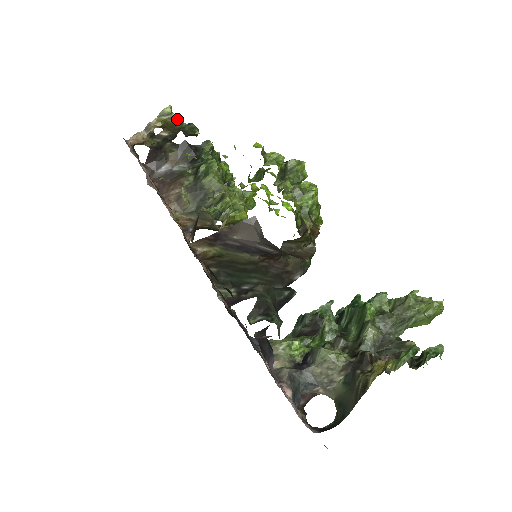
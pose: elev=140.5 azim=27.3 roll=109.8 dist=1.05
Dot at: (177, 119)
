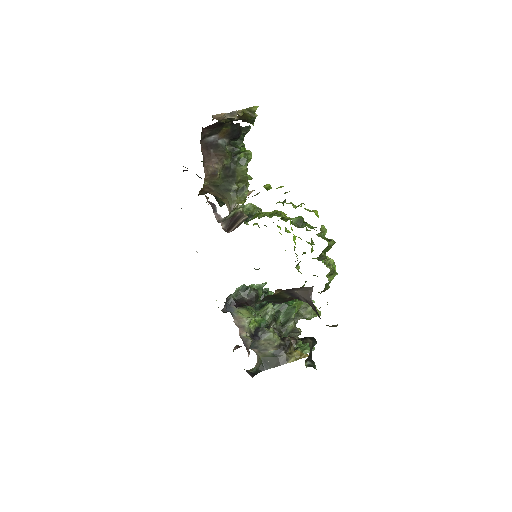
Dot at: (254, 116)
